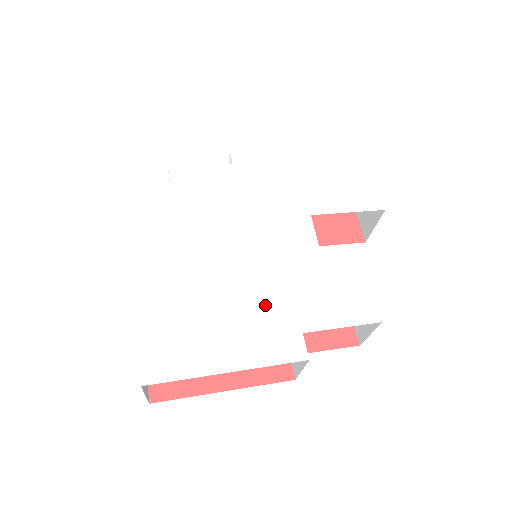
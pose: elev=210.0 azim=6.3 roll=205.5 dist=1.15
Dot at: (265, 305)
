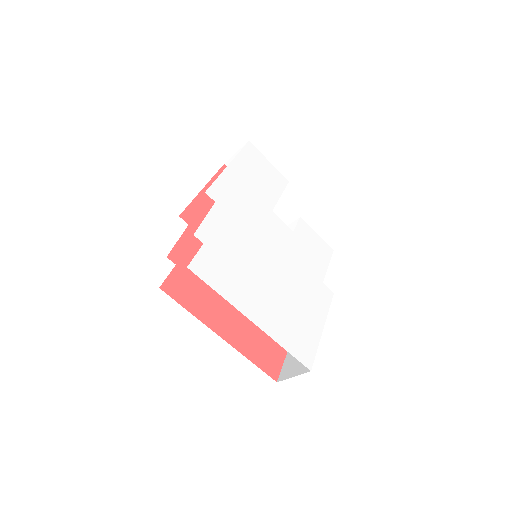
Dot at: (304, 283)
